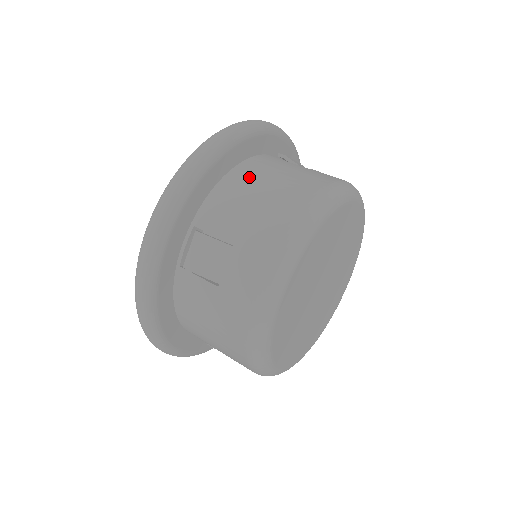
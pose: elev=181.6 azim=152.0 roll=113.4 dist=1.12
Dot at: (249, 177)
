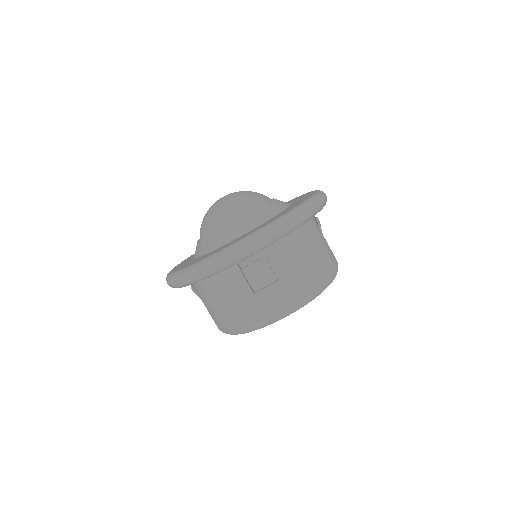
Dot at: (305, 239)
